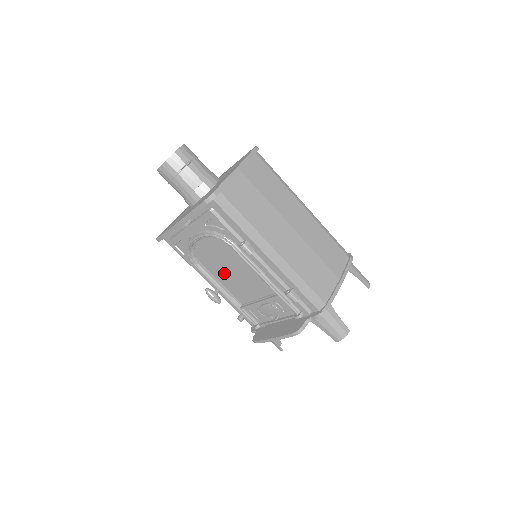
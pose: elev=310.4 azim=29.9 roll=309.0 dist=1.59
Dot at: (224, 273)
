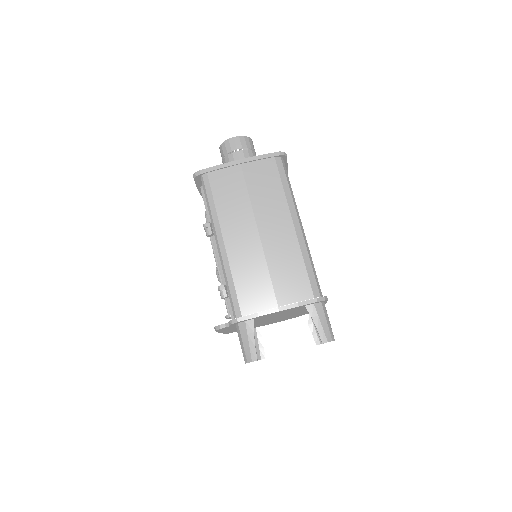
Dot at: occluded
